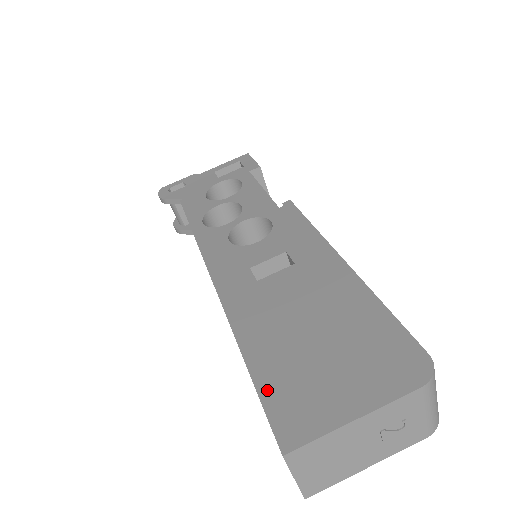
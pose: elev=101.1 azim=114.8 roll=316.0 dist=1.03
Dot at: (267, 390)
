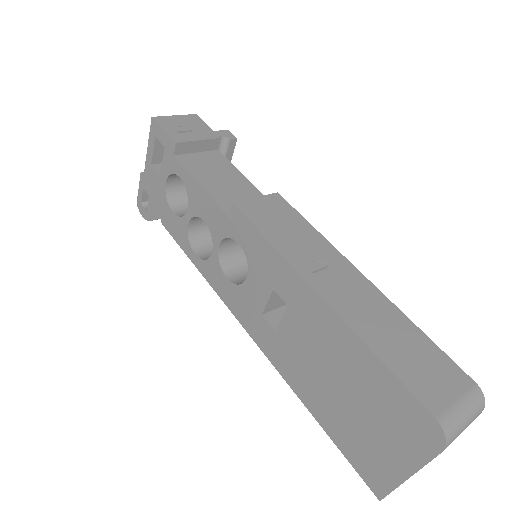
Dot at: (343, 448)
